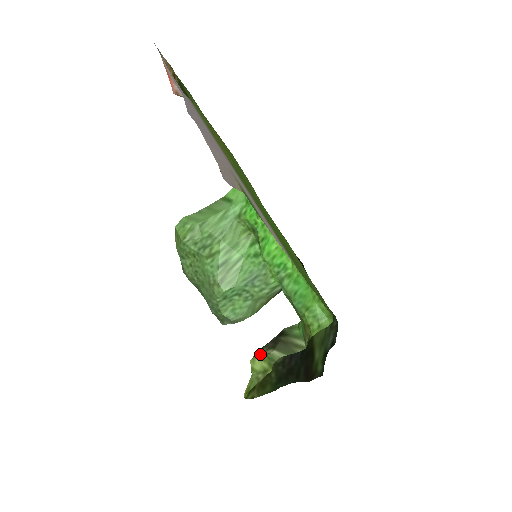
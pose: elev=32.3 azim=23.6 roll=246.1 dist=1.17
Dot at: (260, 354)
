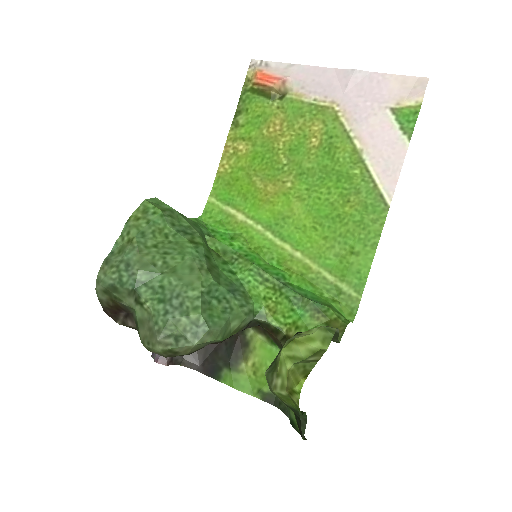
Dot at: (301, 336)
